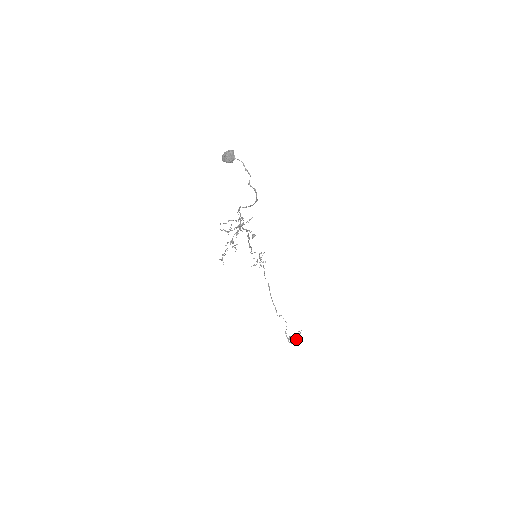
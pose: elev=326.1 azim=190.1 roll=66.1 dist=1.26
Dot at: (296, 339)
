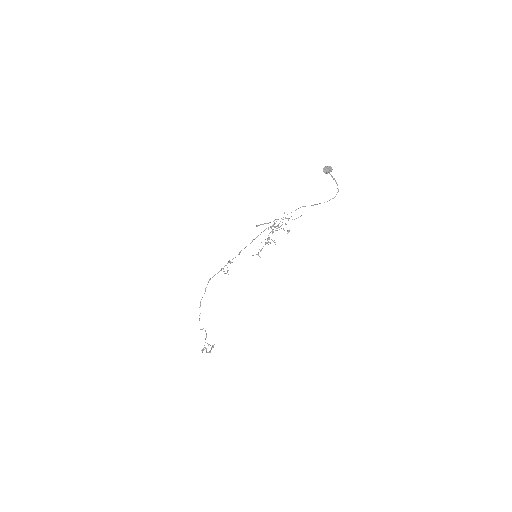
Dot at: (211, 348)
